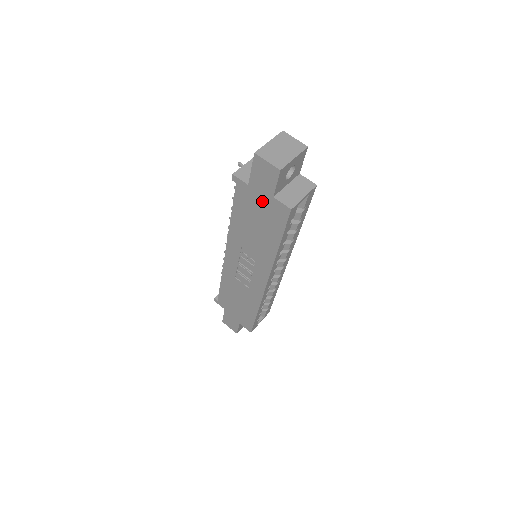
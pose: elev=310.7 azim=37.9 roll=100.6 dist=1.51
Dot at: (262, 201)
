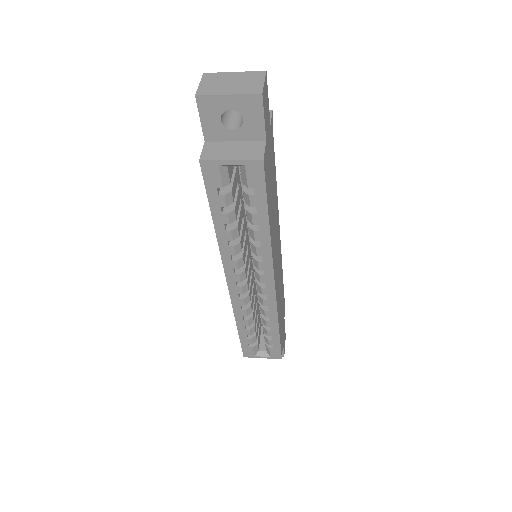
Dot at: occluded
